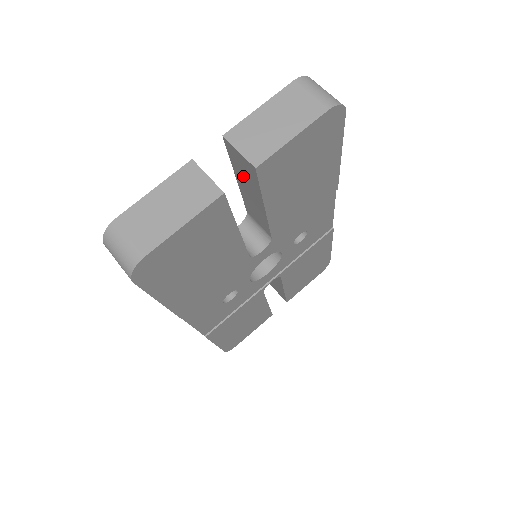
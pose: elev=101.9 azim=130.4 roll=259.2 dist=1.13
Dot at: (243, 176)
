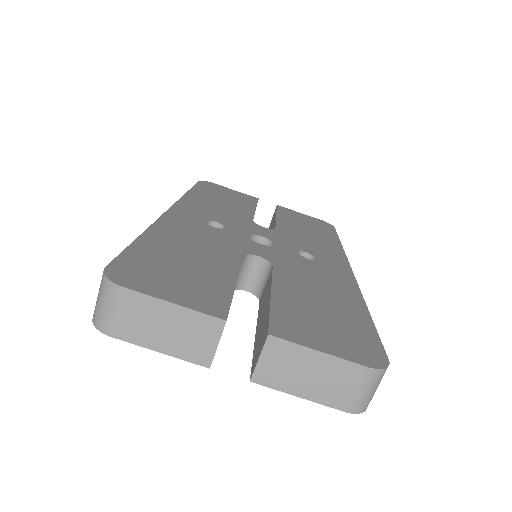
Dot at: (263, 325)
